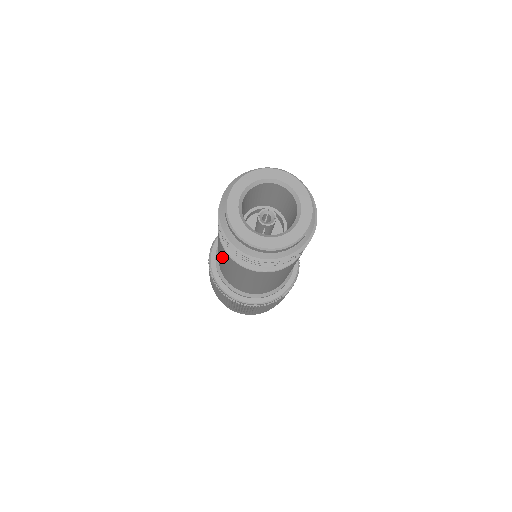
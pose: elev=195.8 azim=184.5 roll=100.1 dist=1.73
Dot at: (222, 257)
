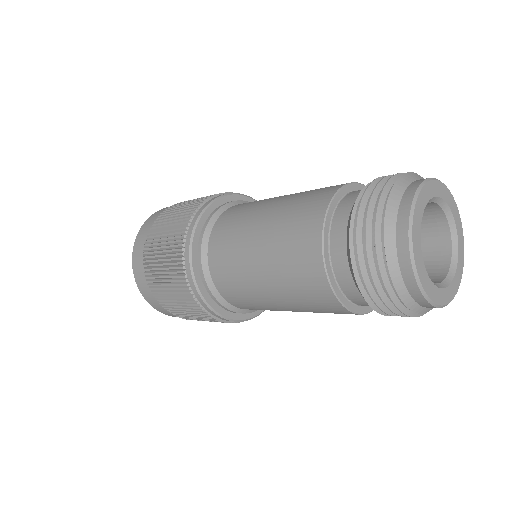
Dot at: (279, 222)
